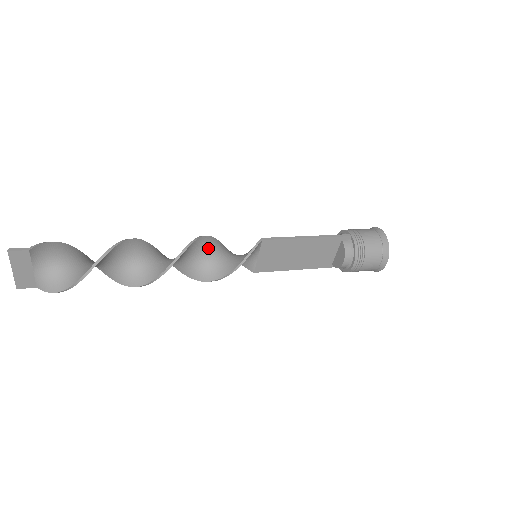
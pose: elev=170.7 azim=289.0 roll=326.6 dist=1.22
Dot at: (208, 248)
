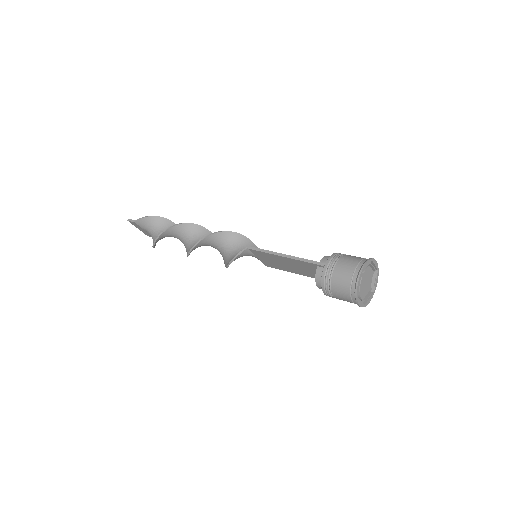
Dot at: (224, 241)
